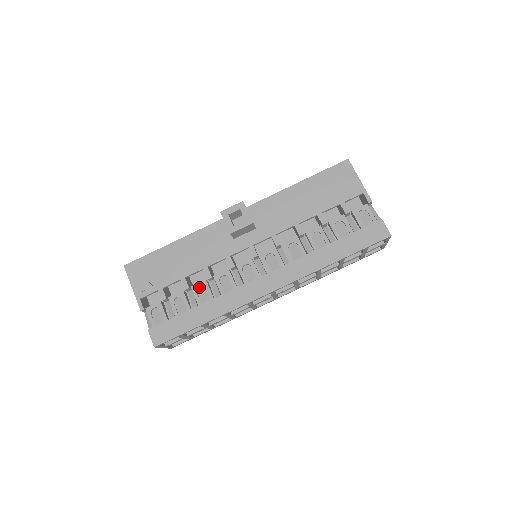
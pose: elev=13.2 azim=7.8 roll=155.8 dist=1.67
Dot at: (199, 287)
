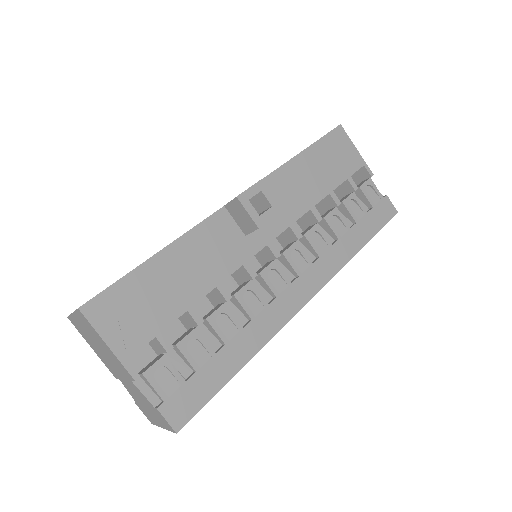
Dot at: (216, 316)
